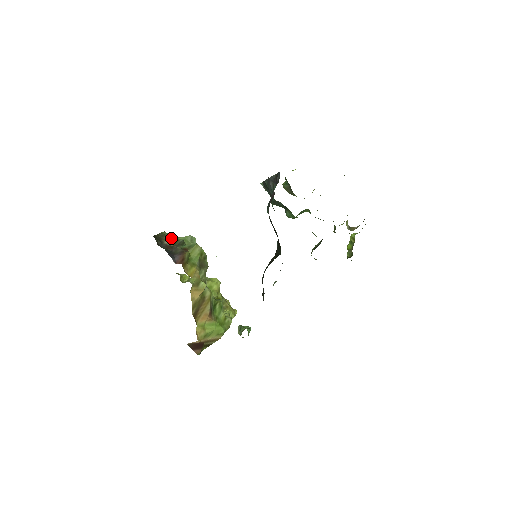
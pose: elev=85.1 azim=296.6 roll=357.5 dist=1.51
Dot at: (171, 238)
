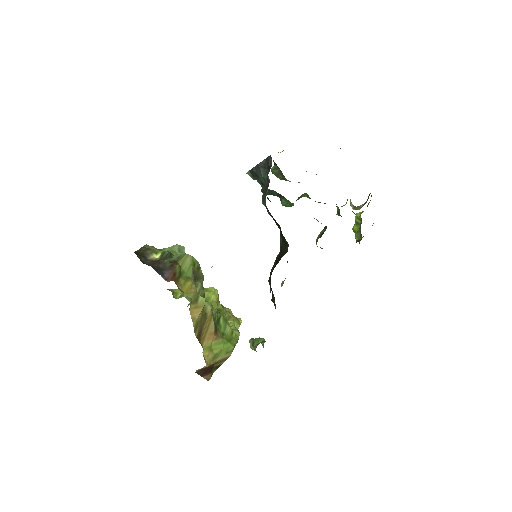
Dot at: (155, 251)
